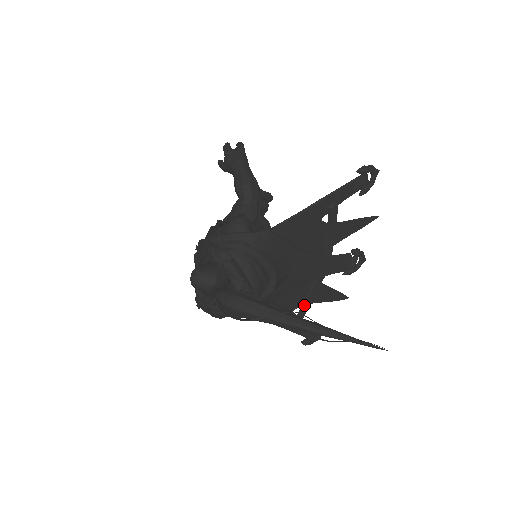
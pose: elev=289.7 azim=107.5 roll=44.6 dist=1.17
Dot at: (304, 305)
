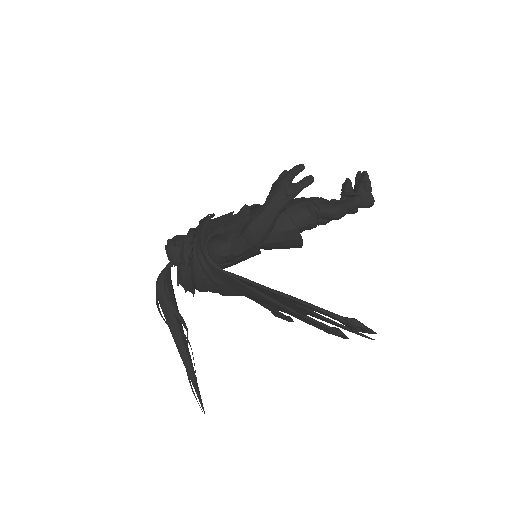
Dot at: (273, 307)
